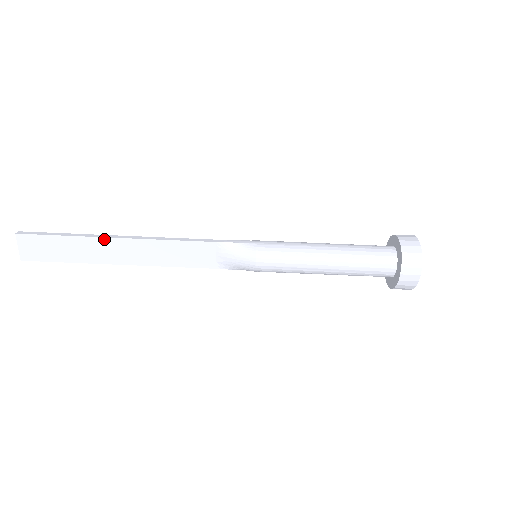
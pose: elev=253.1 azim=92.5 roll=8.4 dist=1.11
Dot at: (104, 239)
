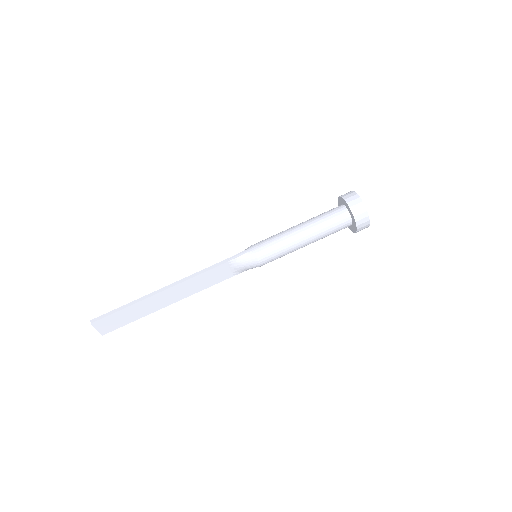
Dot at: (151, 297)
